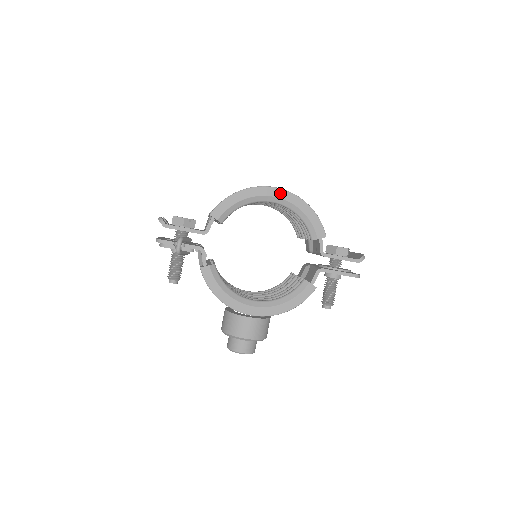
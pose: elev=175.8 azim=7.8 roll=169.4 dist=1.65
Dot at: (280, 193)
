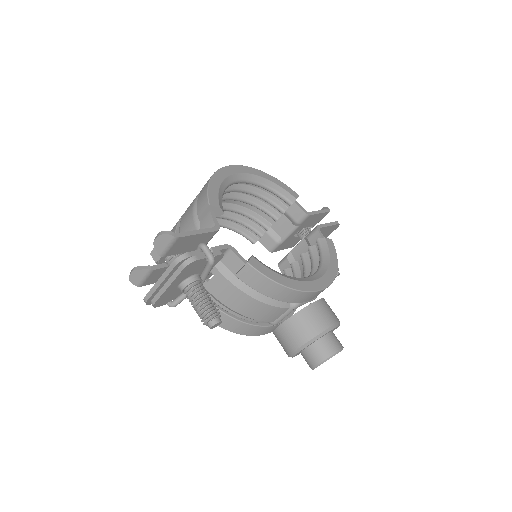
Dot at: (242, 169)
